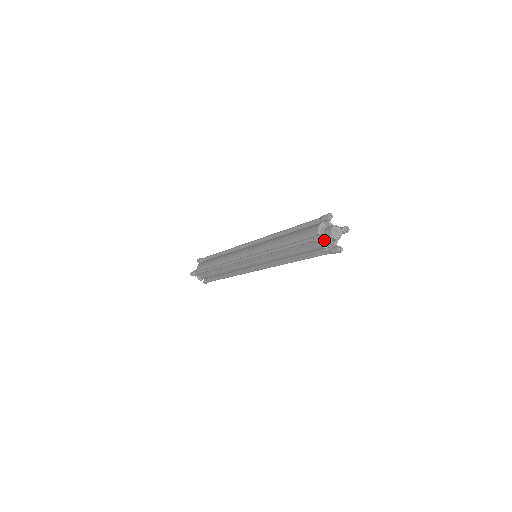
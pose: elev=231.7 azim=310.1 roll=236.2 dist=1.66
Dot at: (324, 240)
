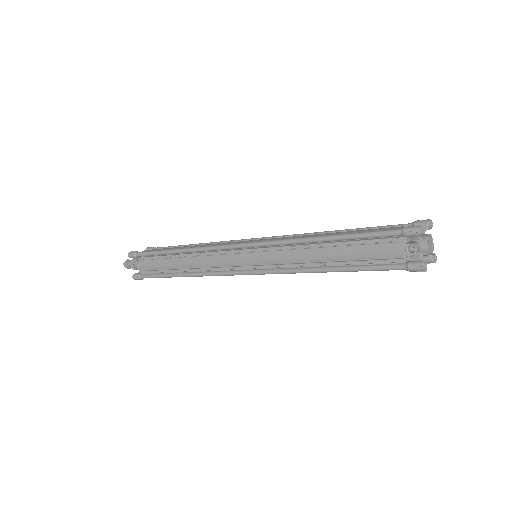
Dot at: (412, 241)
